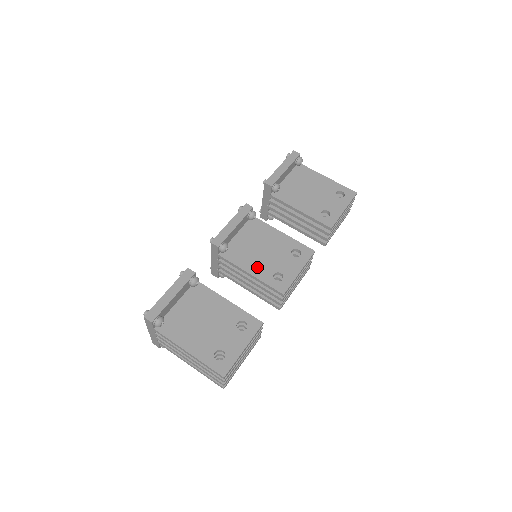
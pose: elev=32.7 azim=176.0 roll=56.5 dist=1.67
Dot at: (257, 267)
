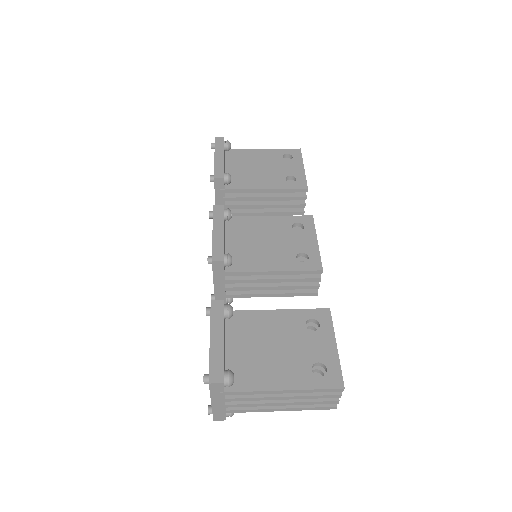
Dot at: (274, 261)
